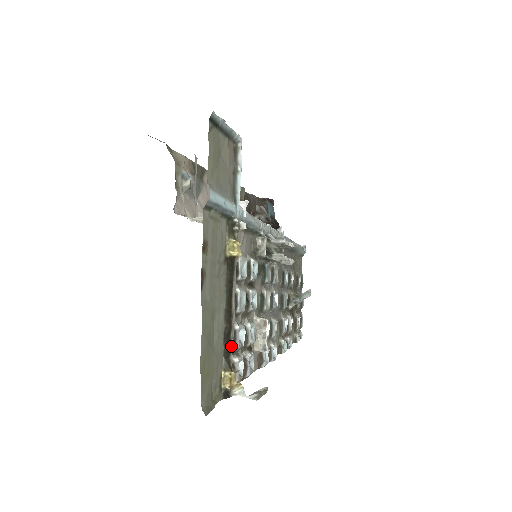
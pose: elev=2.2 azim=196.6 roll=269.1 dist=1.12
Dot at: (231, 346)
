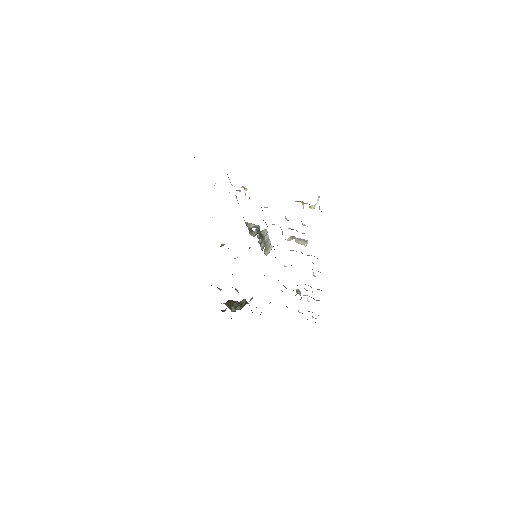
Dot at: occluded
